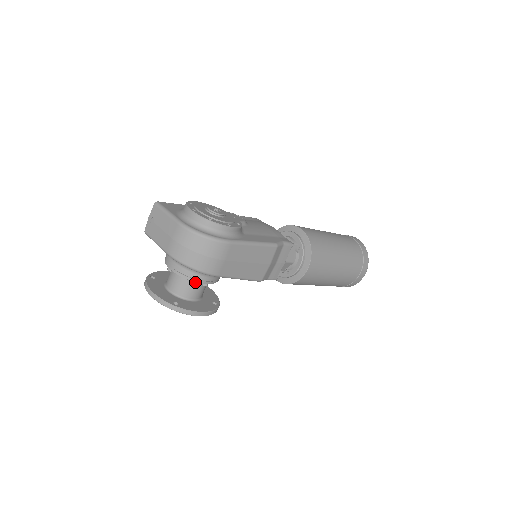
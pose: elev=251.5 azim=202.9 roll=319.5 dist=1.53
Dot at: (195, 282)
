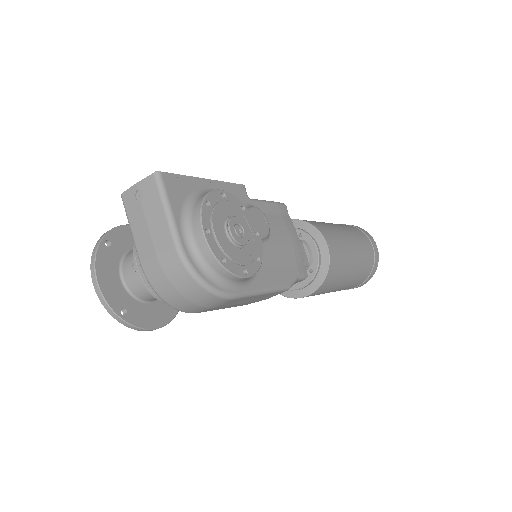
Dot at: occluded
